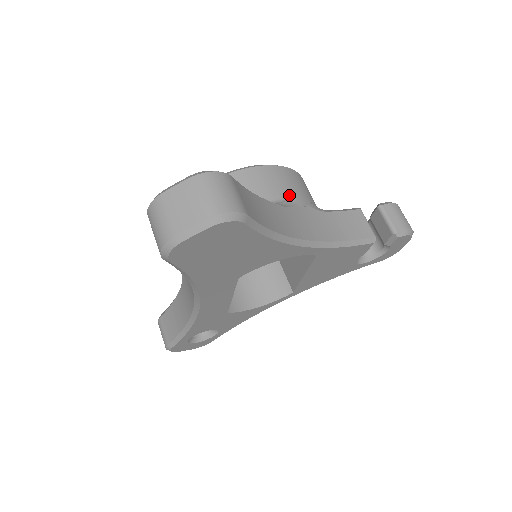
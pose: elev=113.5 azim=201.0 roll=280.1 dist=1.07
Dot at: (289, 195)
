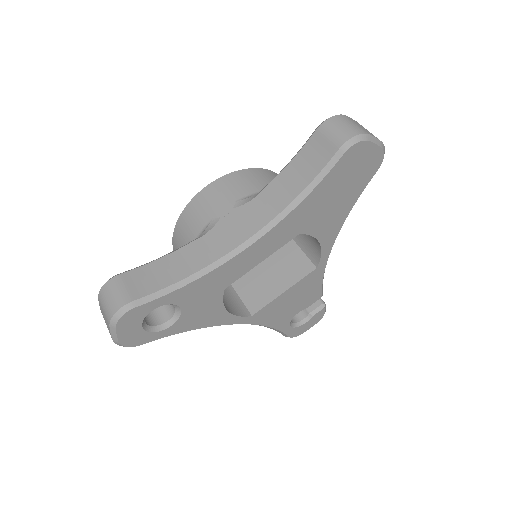
Dot at: occluded
